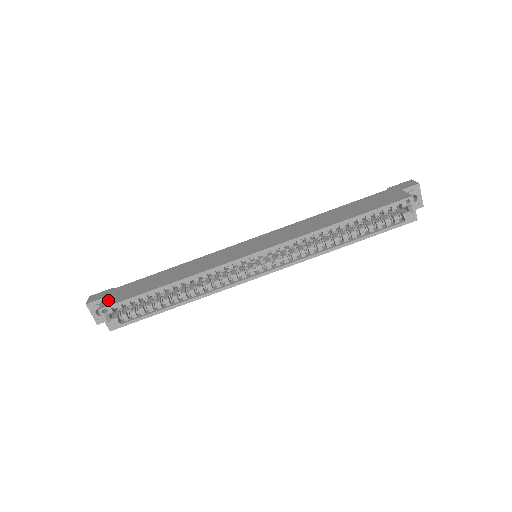
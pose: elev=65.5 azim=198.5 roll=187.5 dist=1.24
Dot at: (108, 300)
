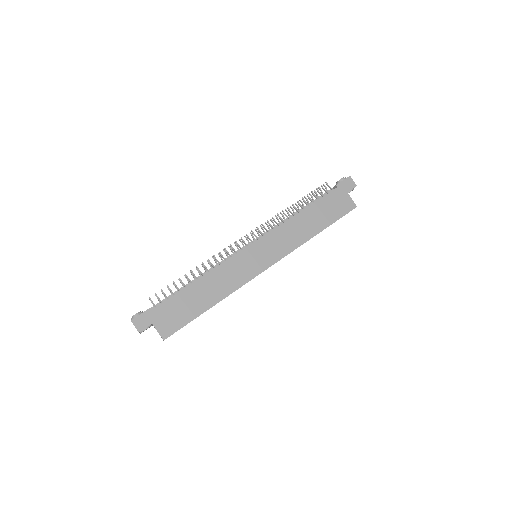
Dot at: (163, 328)
